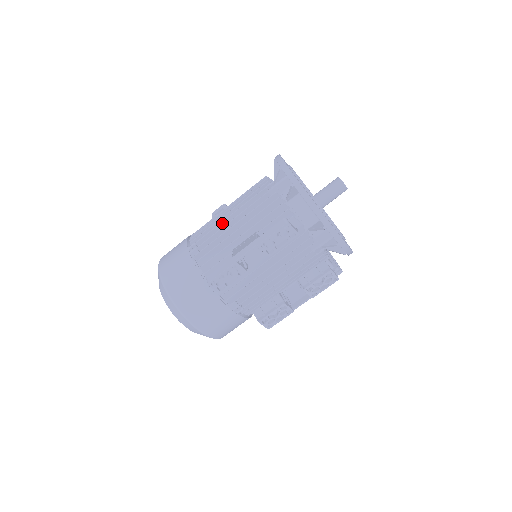
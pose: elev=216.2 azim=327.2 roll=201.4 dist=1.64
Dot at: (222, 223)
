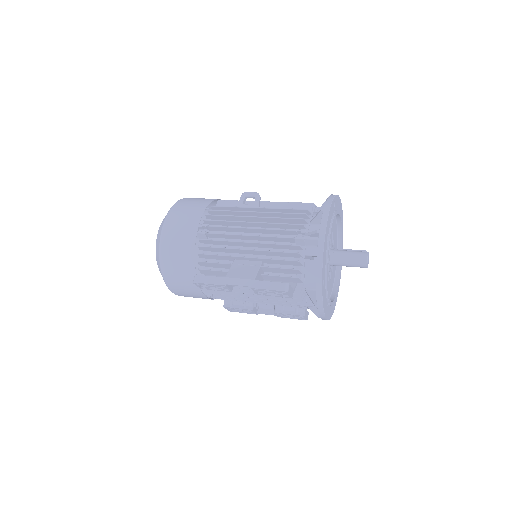
Dot at: (240, 228)
